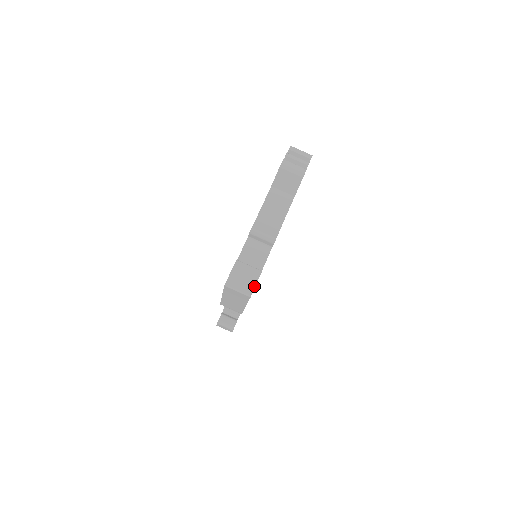
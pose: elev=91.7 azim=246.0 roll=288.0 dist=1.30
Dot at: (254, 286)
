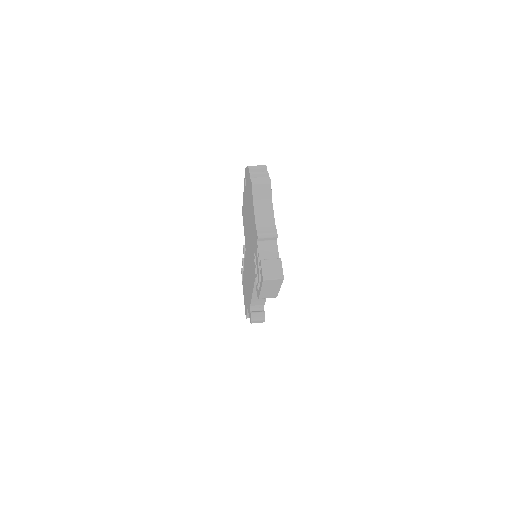
Dot at: (282, 271)
